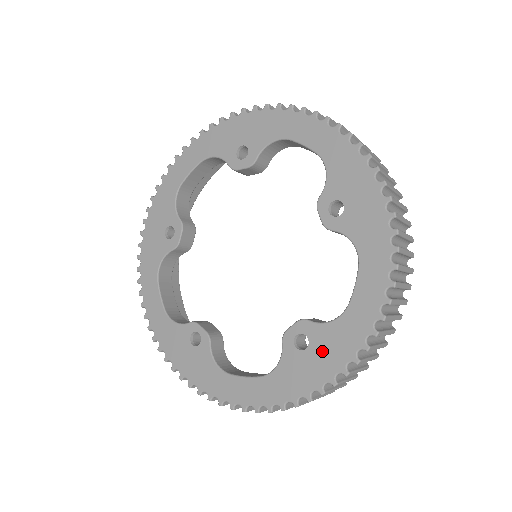
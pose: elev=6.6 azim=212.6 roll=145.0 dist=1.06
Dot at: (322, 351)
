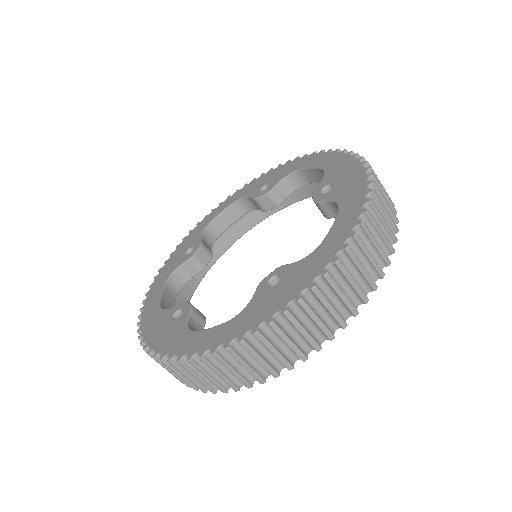
Dot at: (340, 174)
